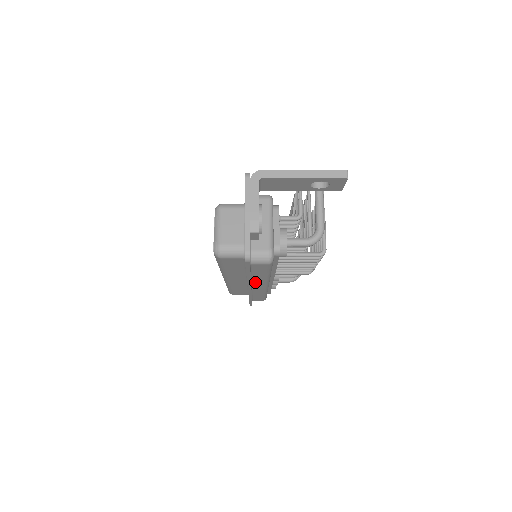
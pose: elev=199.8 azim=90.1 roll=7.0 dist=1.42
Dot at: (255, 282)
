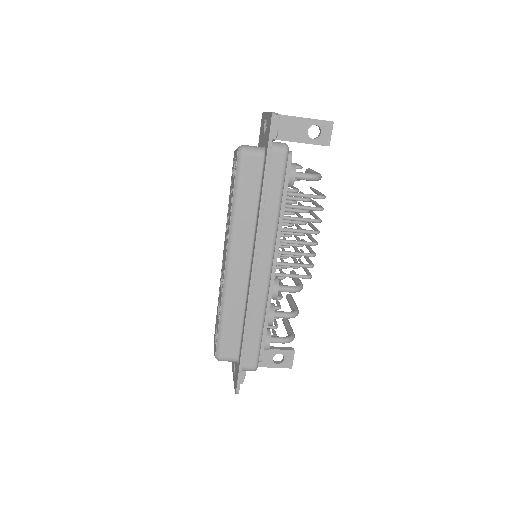
Dot at: (262, 240)
